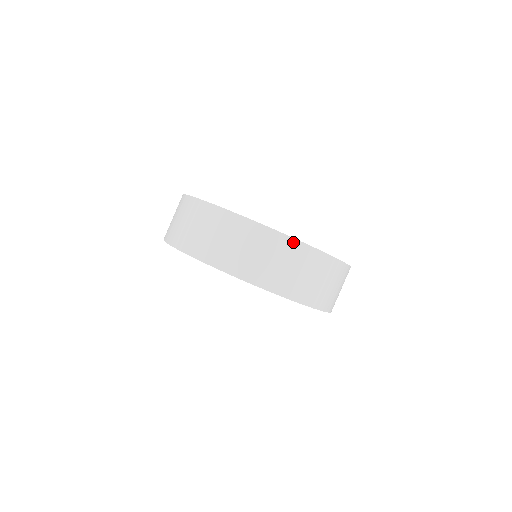
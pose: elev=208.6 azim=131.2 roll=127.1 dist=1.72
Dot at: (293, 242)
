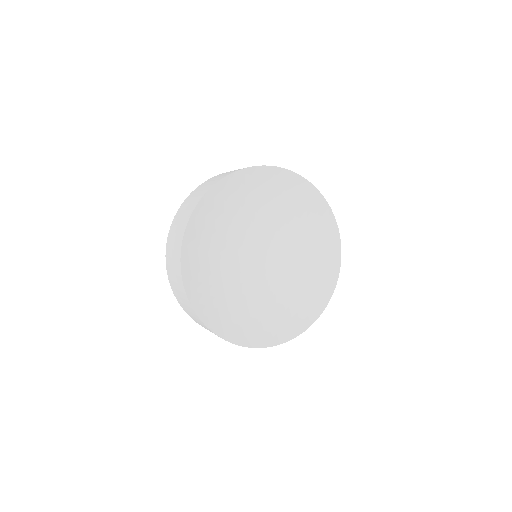
Dot at: (251, 347)
